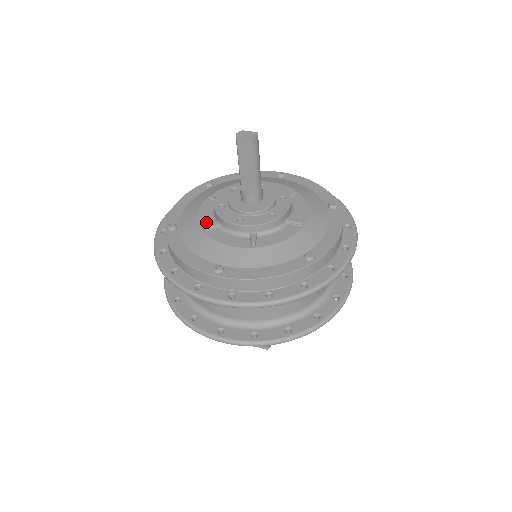
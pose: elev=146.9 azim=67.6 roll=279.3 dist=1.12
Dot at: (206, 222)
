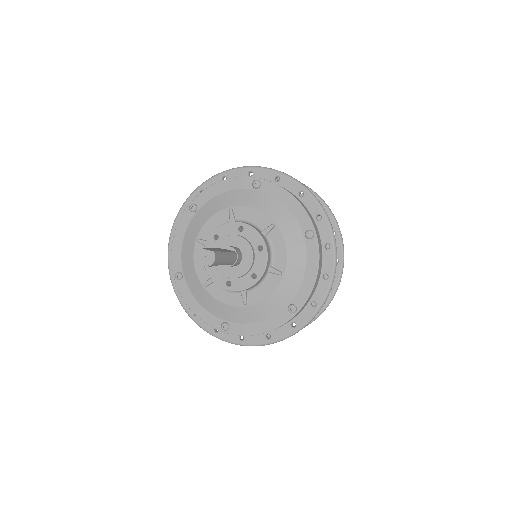
Dot at: (203, 275)
